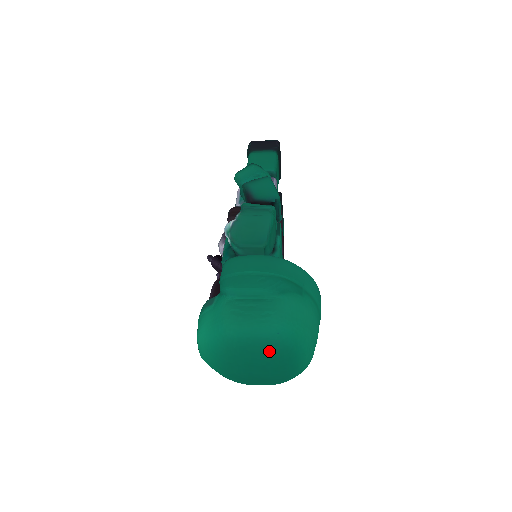
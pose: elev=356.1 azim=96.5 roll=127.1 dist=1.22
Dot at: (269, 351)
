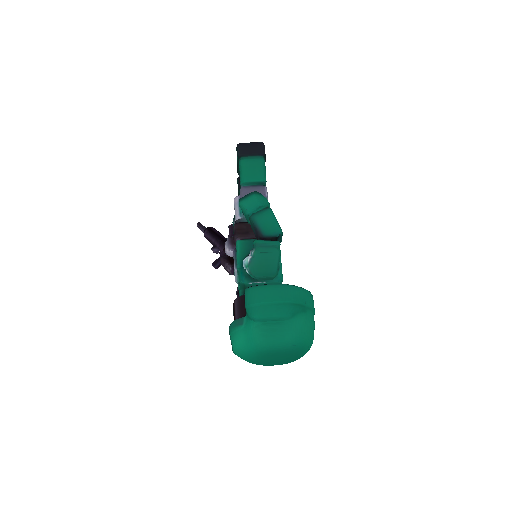
Dot at: (287, 355)
